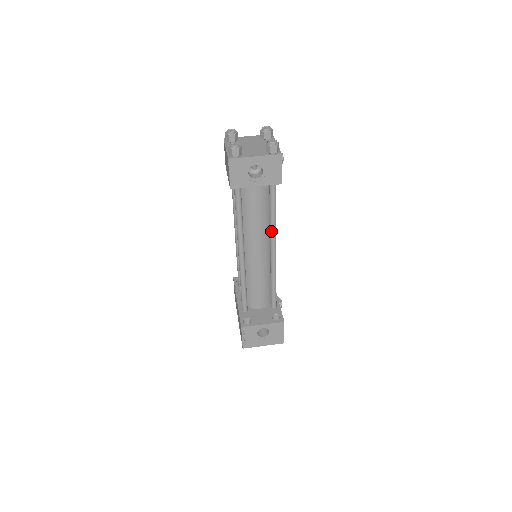
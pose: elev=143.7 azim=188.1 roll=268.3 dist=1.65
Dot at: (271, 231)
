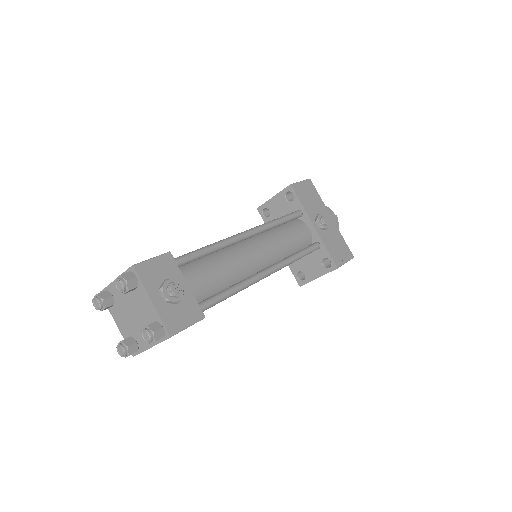
Dot at: occluded
